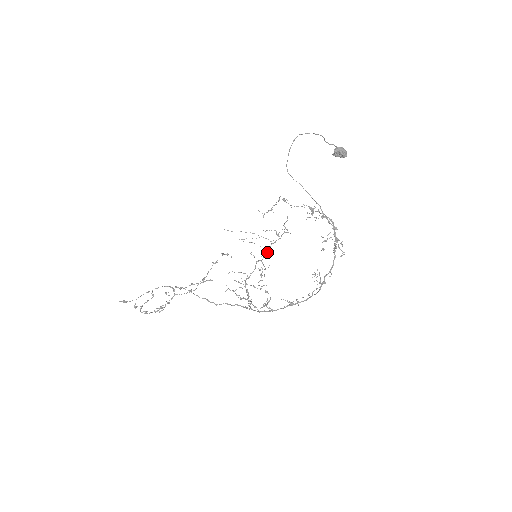
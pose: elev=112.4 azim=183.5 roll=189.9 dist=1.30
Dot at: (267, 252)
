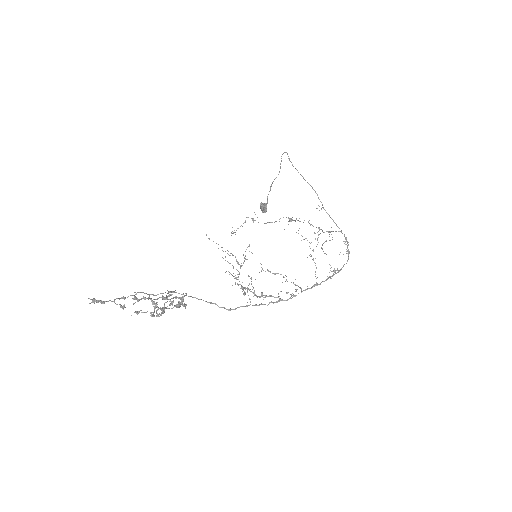
Dot at: (239, 274)
